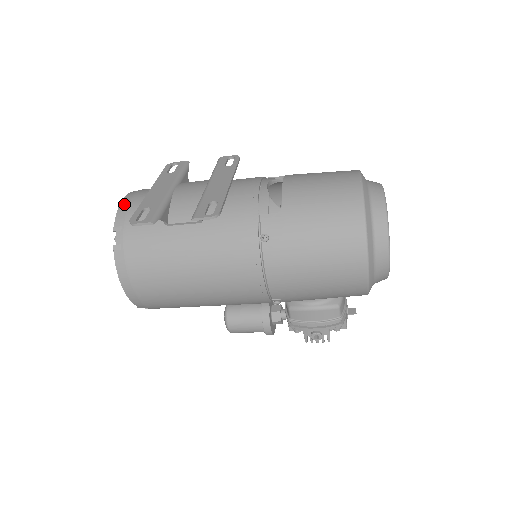
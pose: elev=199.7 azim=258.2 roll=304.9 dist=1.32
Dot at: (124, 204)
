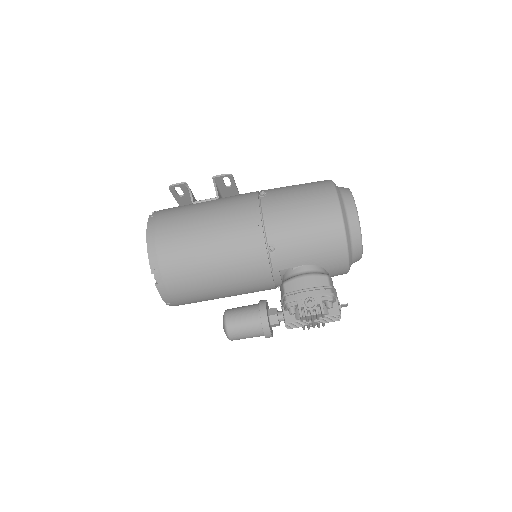
Dot at: occluded
